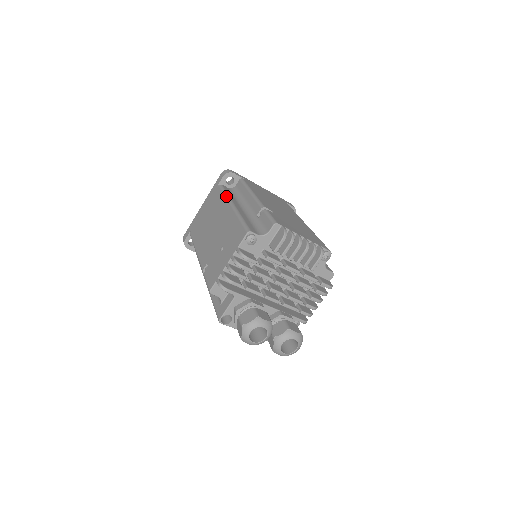
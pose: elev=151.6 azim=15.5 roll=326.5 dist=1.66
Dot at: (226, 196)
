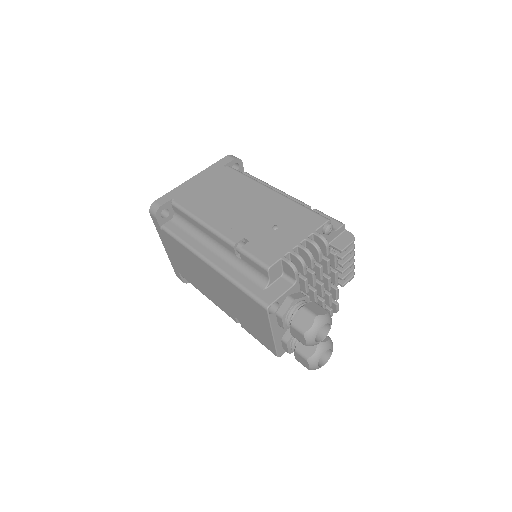
Dot at: (254, 179)
